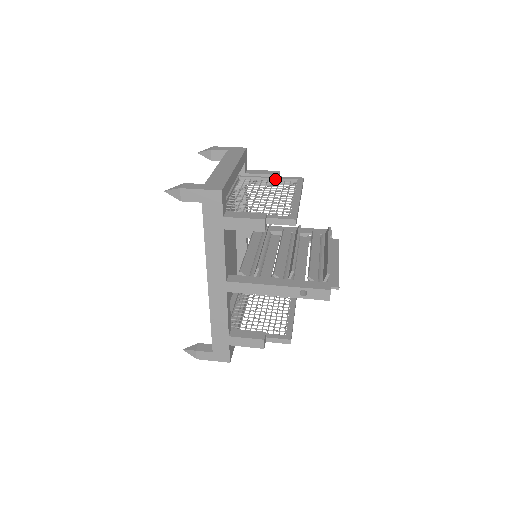
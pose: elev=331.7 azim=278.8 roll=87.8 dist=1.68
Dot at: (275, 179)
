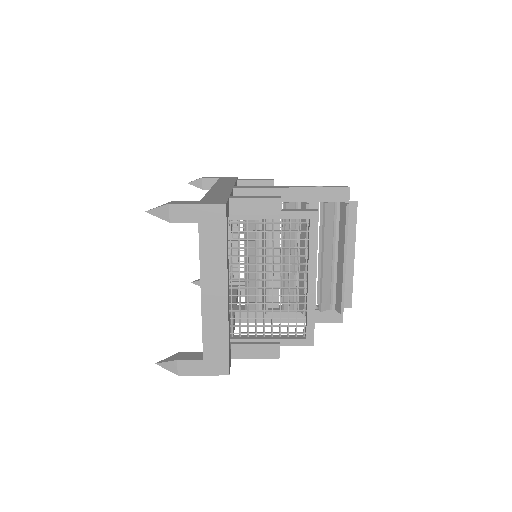
Dot at: occluded
